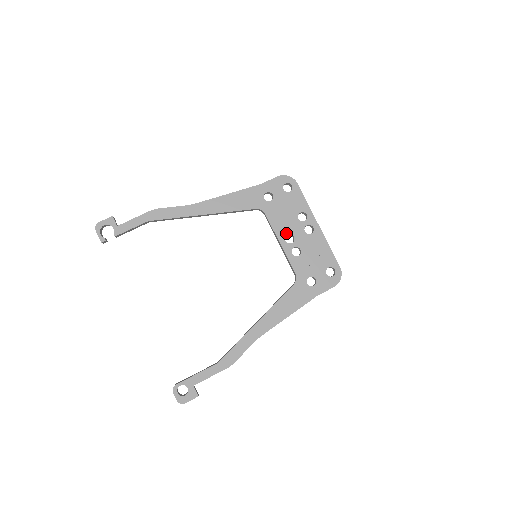
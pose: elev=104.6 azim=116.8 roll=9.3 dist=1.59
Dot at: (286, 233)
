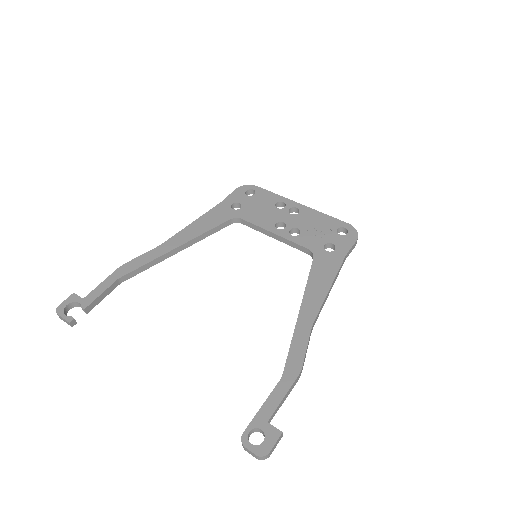
Dot at: (273, 223)
